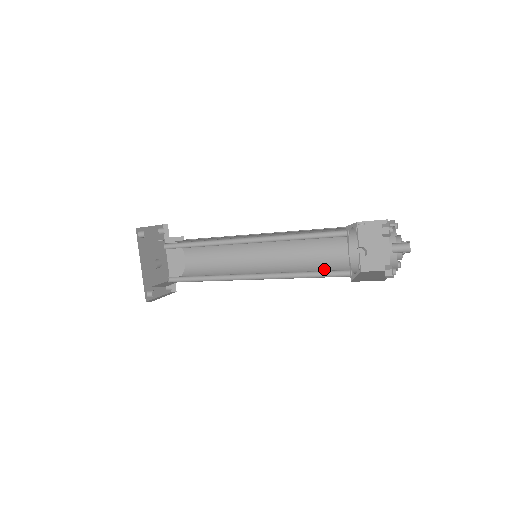
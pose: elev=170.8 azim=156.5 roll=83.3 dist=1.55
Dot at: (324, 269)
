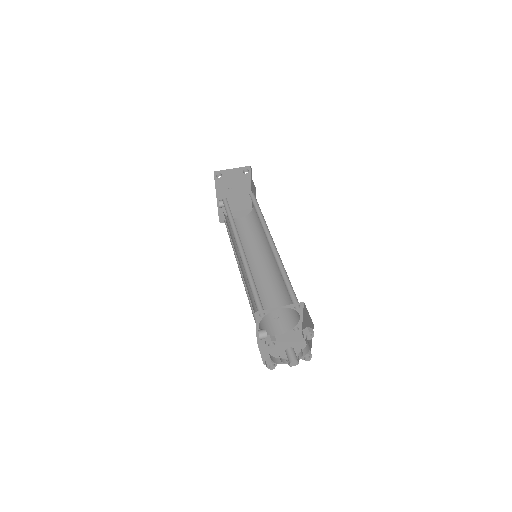
Dot at: occluded
